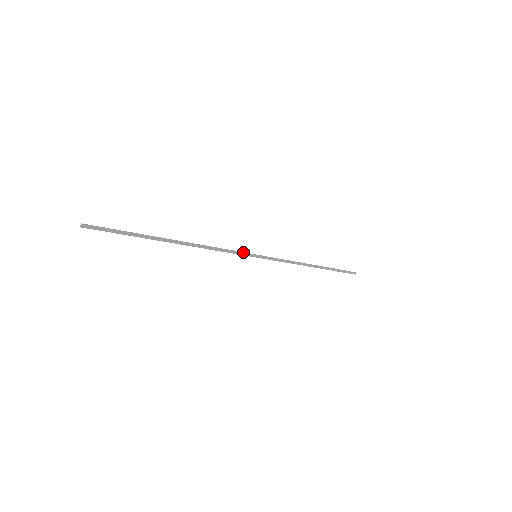
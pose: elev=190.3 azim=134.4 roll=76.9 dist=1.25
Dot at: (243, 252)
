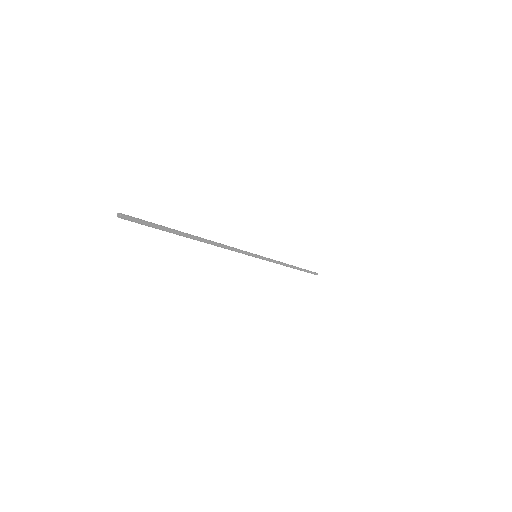
Dot at: (248, 252)
